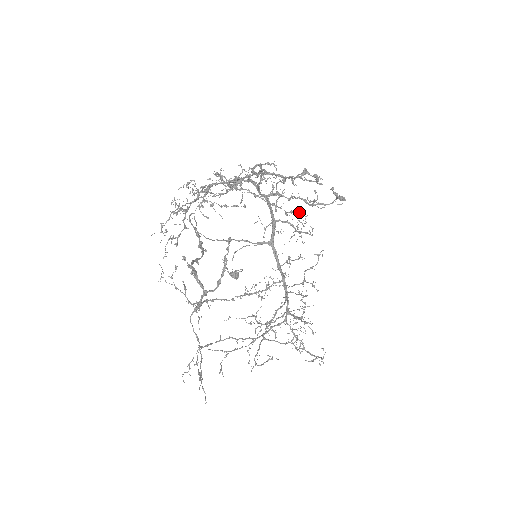
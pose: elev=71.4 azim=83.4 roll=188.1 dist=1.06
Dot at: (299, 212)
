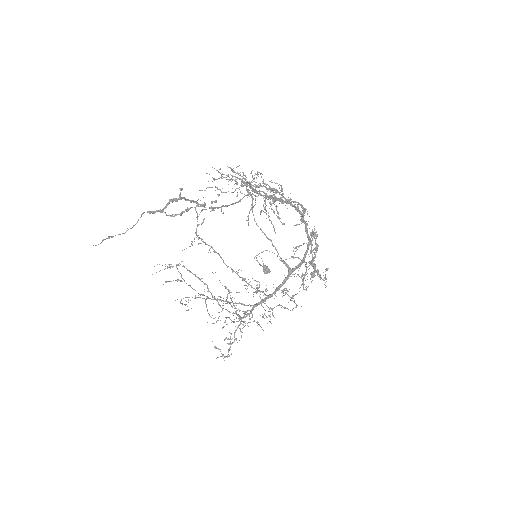
Dot at: occluded
